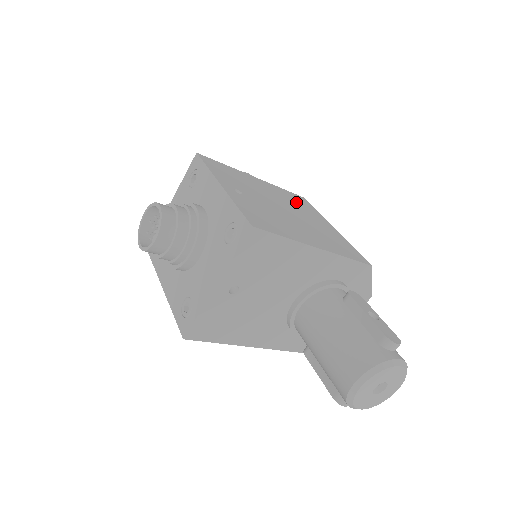
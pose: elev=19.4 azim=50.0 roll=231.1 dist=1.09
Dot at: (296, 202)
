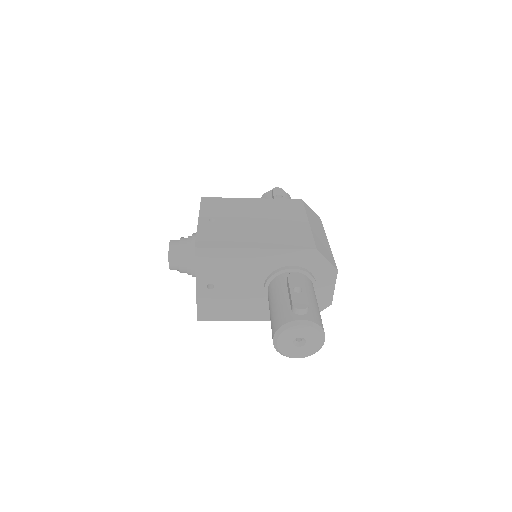
Dot at: (282, 208)
